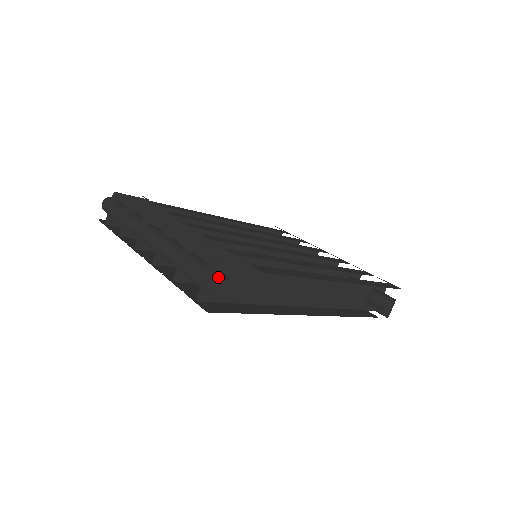
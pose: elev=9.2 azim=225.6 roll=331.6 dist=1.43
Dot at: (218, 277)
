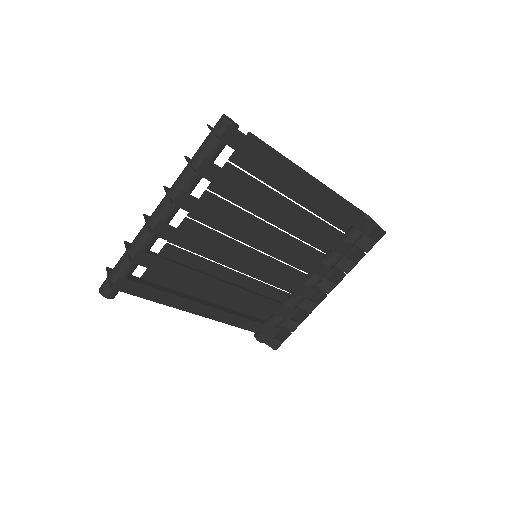
Dot at: occluded
